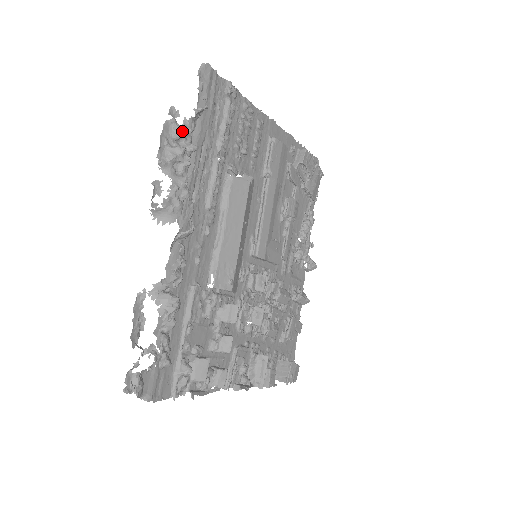
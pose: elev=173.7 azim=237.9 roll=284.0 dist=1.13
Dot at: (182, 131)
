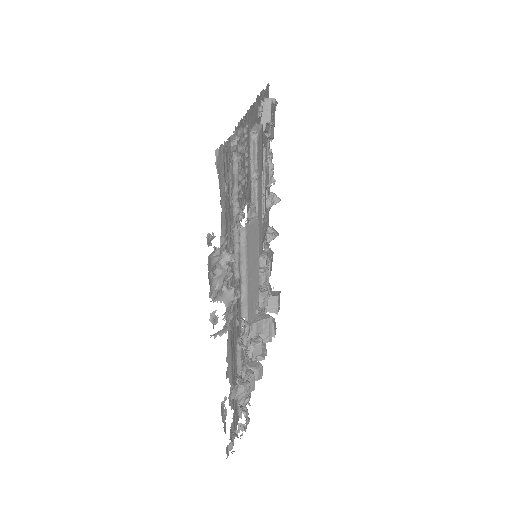
Dot at: (222, 253)
